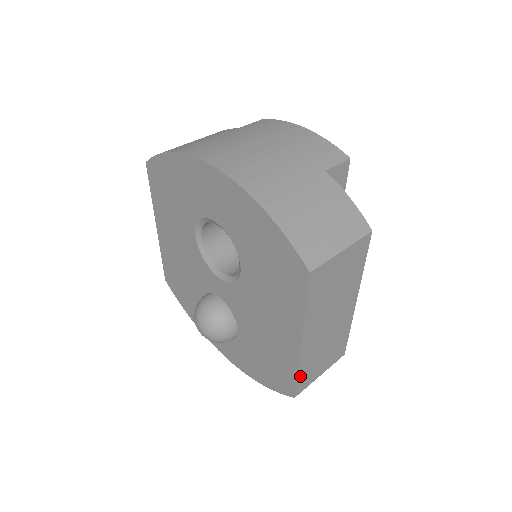
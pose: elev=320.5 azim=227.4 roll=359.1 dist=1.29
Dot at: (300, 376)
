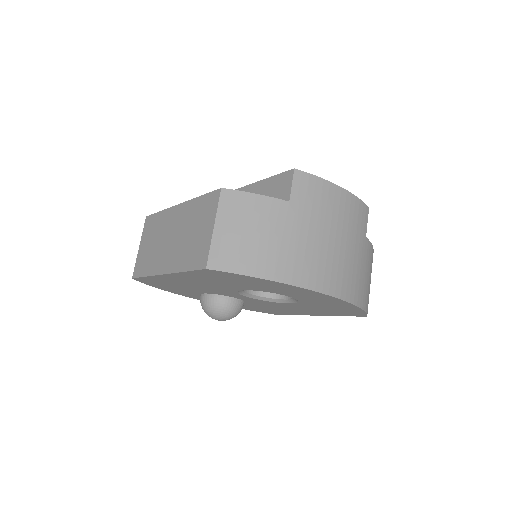
Dot at: occluded
